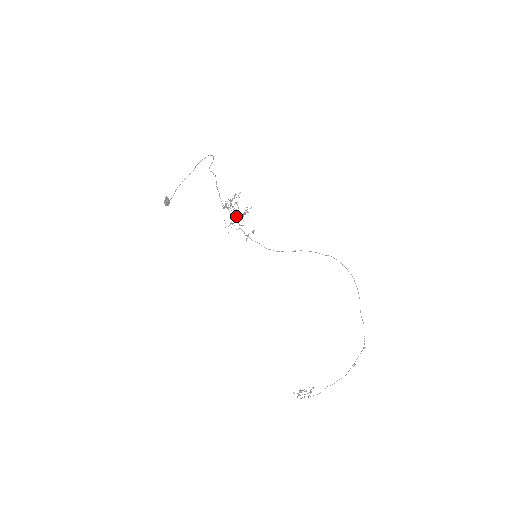
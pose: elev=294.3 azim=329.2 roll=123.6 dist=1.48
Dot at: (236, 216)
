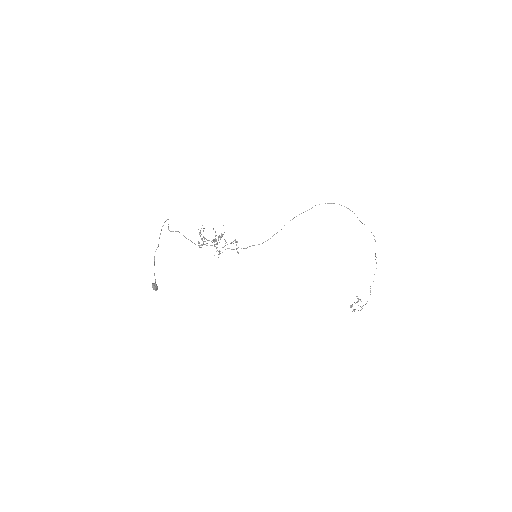
Dot at: (214, 244)
